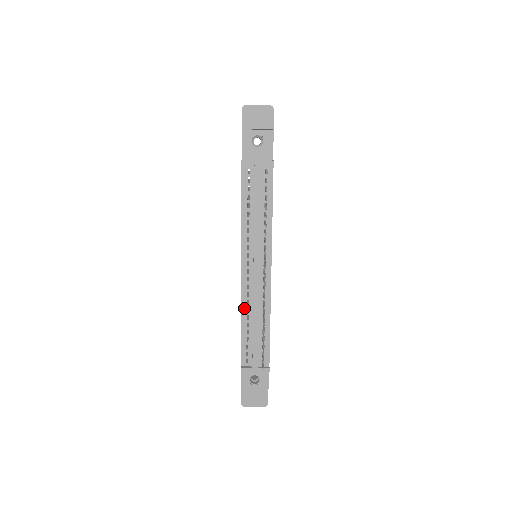
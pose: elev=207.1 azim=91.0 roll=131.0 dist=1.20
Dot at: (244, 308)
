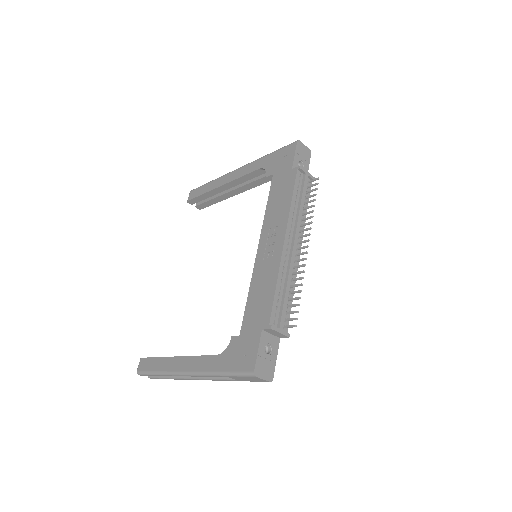
Dot at: (281, 272)
